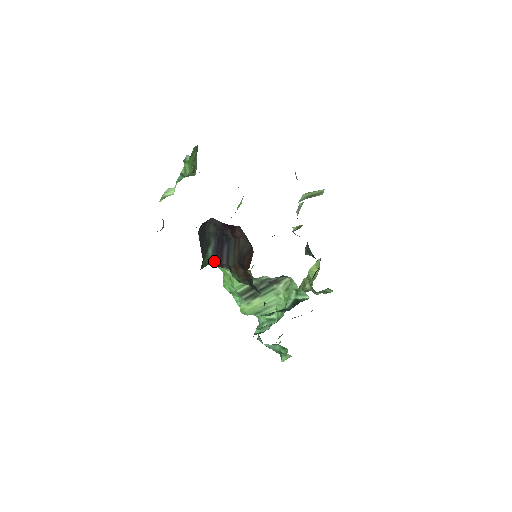
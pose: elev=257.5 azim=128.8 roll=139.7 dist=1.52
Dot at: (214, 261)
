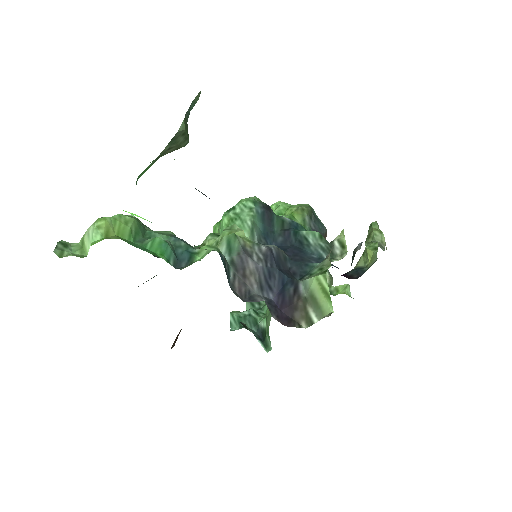
Dot at: occluded
